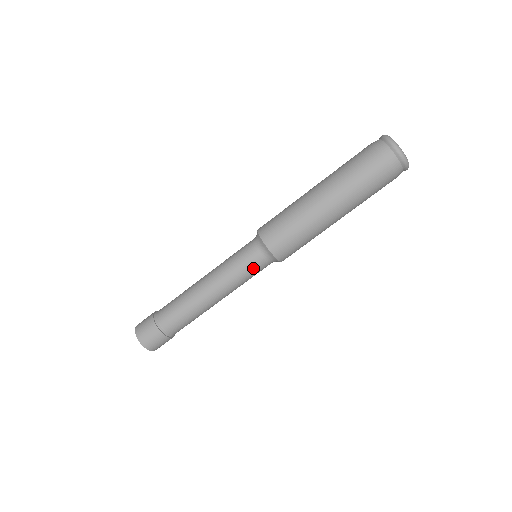
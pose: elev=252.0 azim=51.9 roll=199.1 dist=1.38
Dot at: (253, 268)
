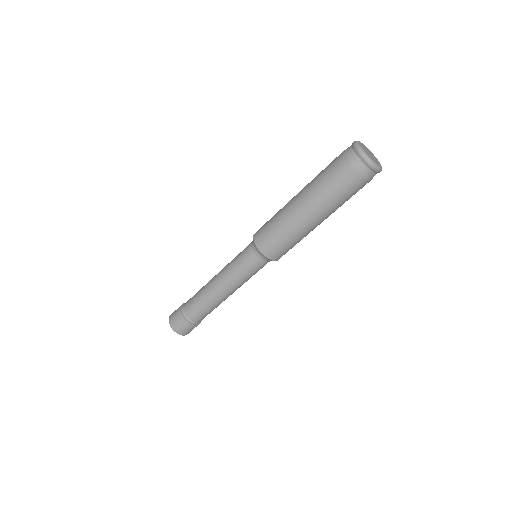
Dot at: (261, 268)
